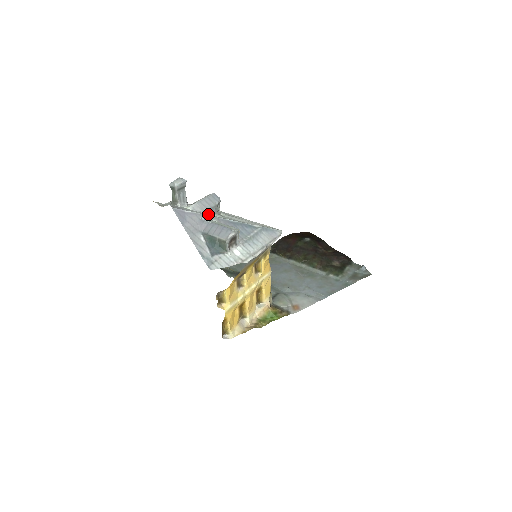
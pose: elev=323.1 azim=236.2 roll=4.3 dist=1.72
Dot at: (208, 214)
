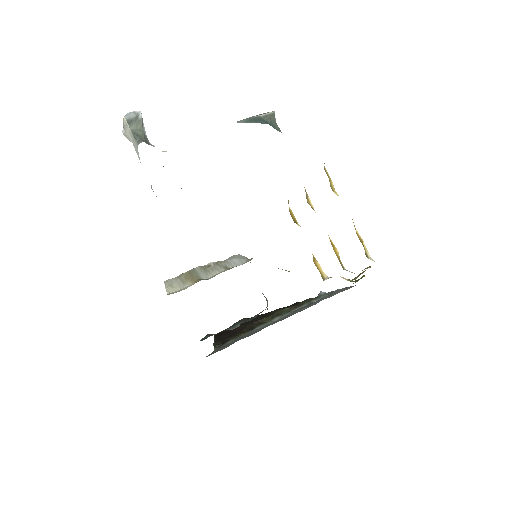
Dot at: occluded
